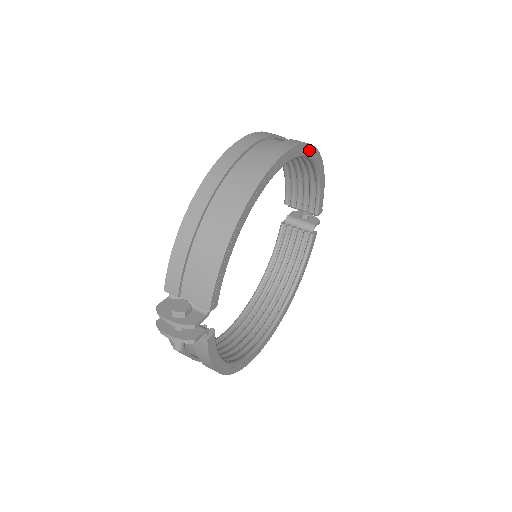
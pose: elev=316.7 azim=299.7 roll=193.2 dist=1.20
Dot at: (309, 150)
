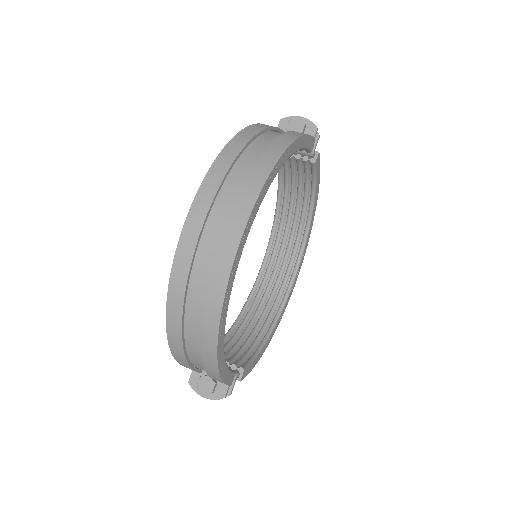
Dot at: (263, 192)
